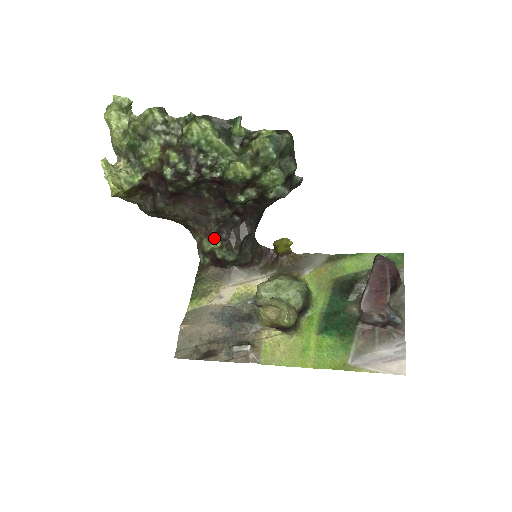
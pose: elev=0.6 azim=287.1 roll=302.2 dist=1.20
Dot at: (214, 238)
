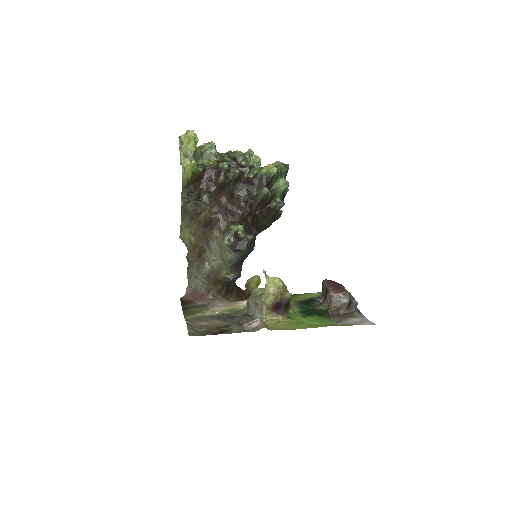
Dot at: (238, 225)
